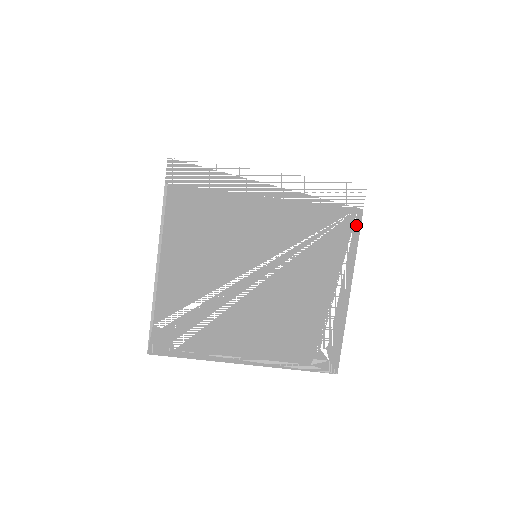
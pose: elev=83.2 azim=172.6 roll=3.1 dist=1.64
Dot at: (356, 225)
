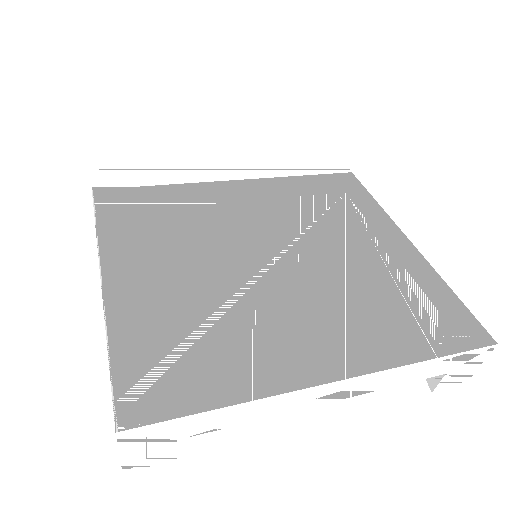
Dot at: (355, 200)
